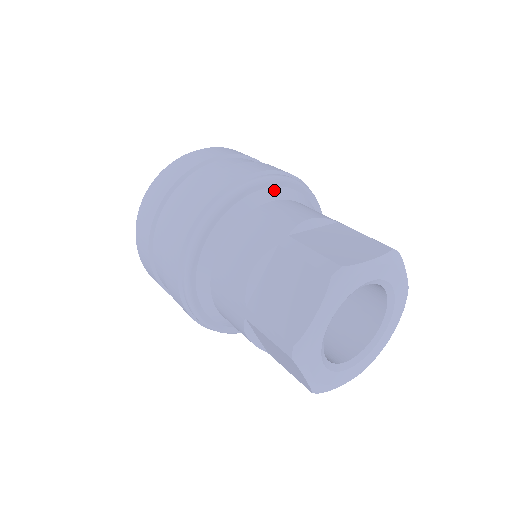
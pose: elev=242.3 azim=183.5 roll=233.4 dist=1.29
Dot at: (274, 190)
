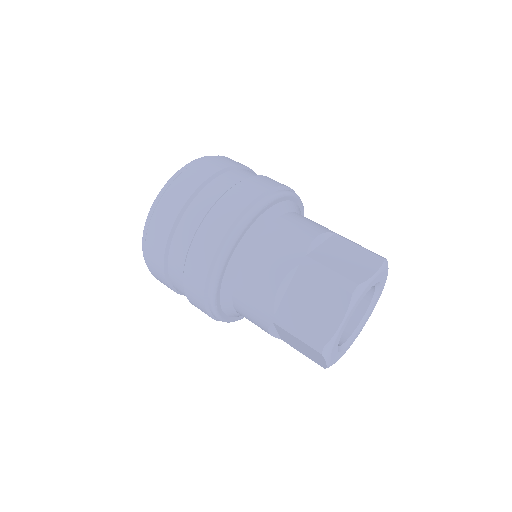
Dot at: occluded
